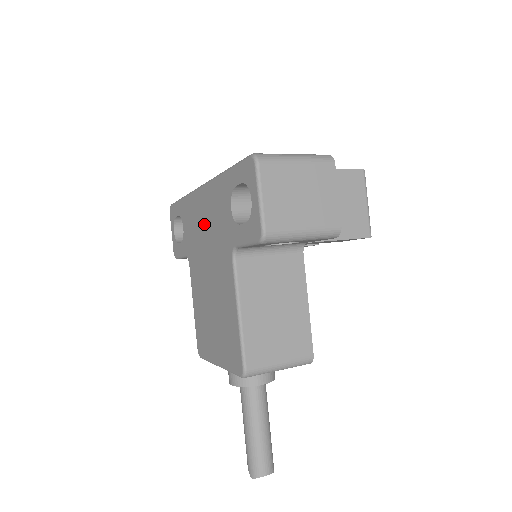
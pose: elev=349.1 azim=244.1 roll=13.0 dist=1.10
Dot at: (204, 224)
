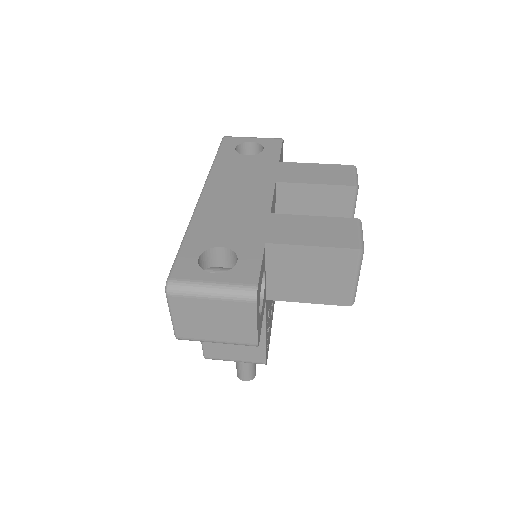
Dot at: occluded
